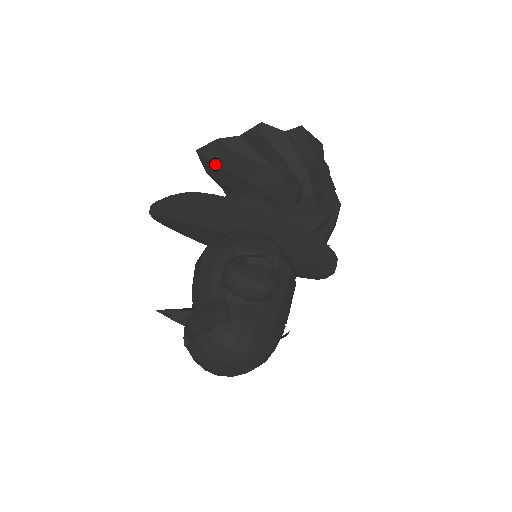
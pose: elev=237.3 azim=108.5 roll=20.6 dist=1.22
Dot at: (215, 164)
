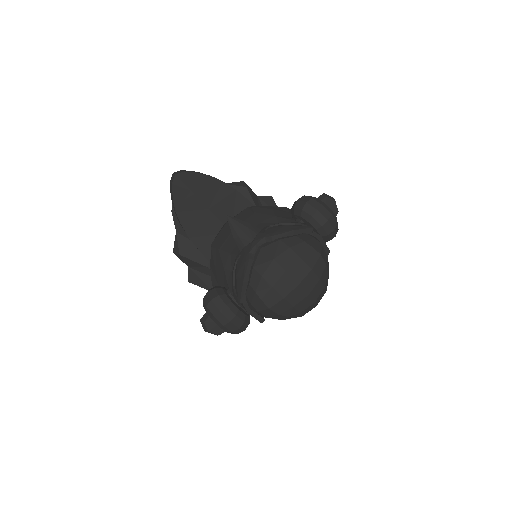
Dot at: occluded
